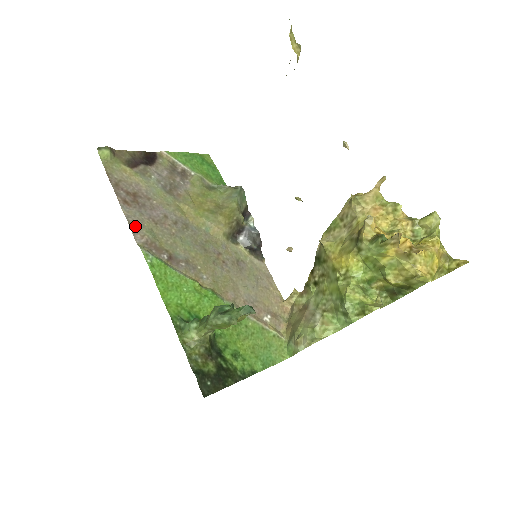
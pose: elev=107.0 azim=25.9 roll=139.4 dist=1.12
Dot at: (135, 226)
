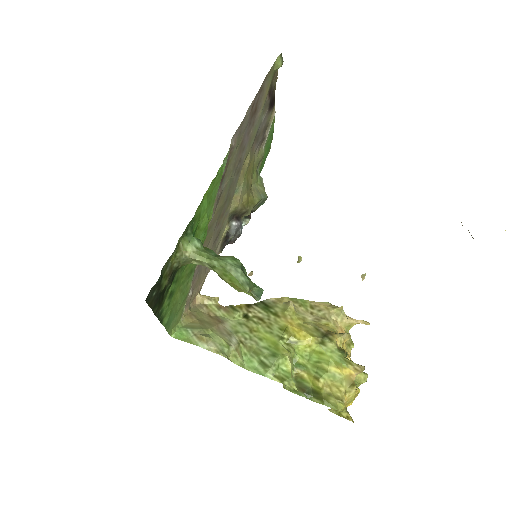
Dot at: (241, 129)
